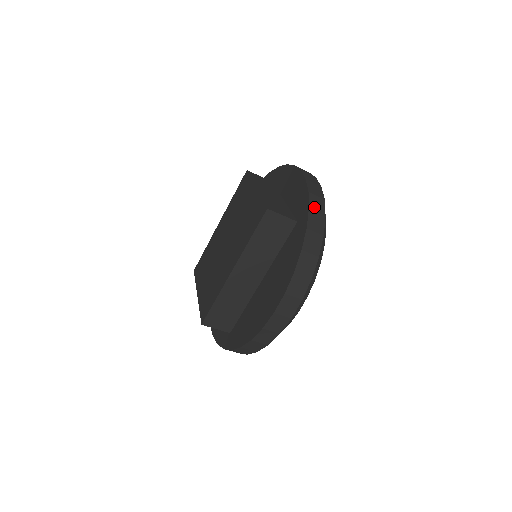
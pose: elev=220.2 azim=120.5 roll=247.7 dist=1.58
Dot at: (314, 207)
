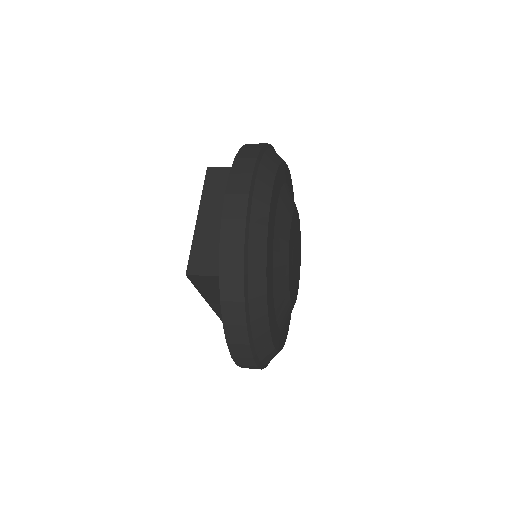
Dot at: (227, 268)
